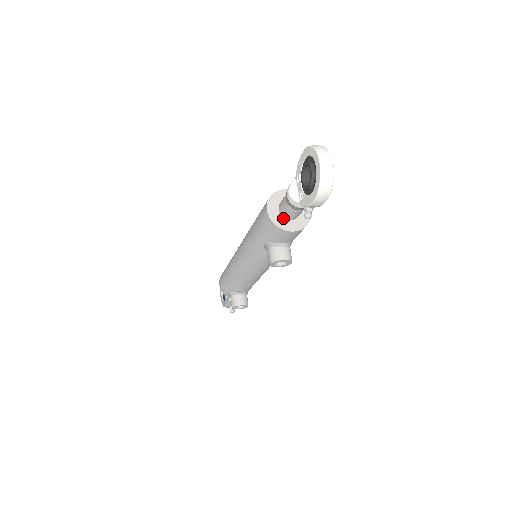
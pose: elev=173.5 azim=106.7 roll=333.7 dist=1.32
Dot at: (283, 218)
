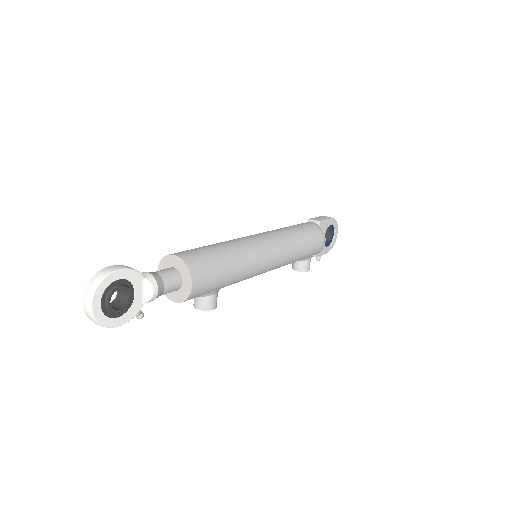
Dot at: occluded
